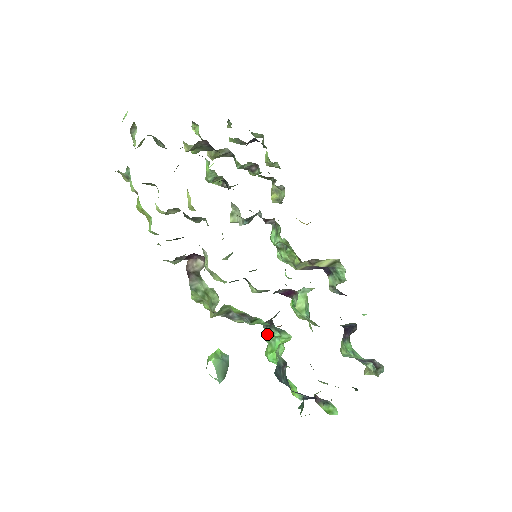
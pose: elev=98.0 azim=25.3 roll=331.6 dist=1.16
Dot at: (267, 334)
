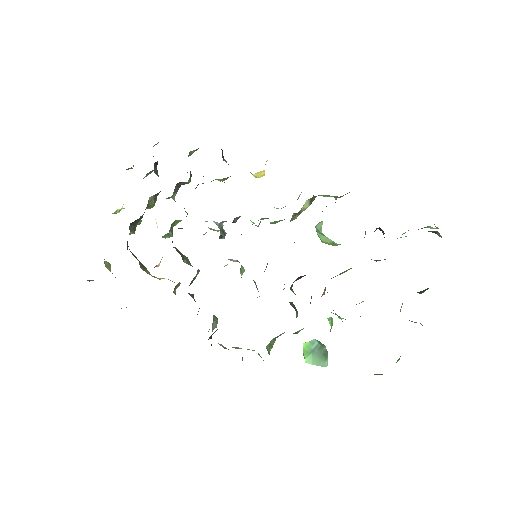
Dot at: occluded
